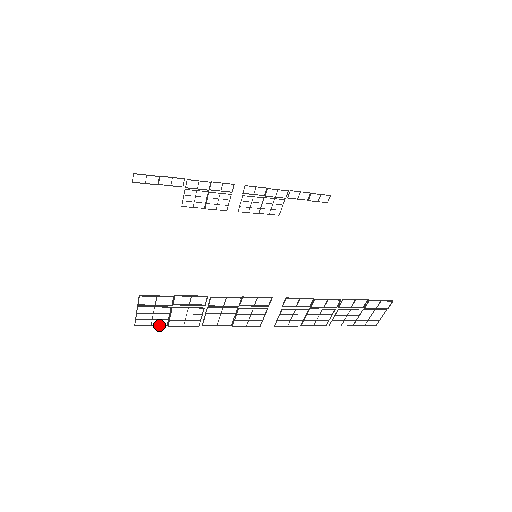
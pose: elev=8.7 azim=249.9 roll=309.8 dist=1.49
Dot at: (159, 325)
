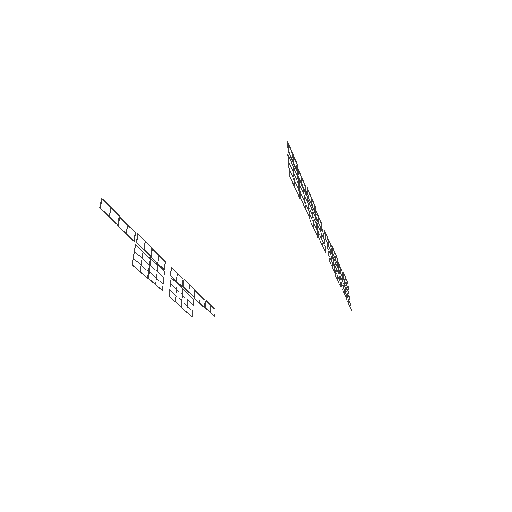
Dot at: (297, 193)
